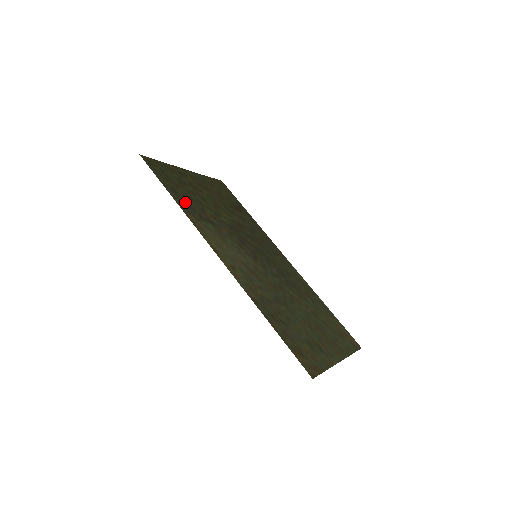
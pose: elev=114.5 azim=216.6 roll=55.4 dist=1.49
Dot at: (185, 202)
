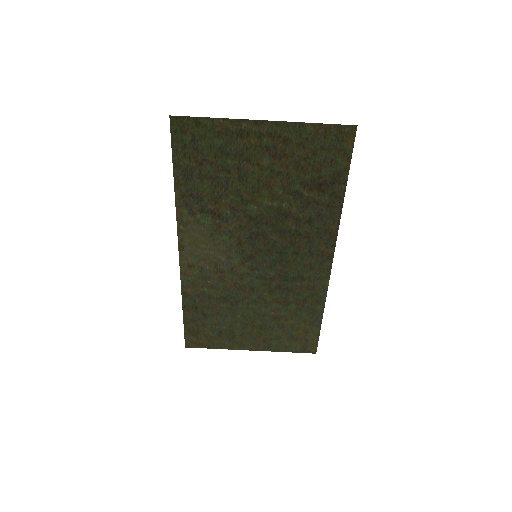
Dot at: (193, 189)
